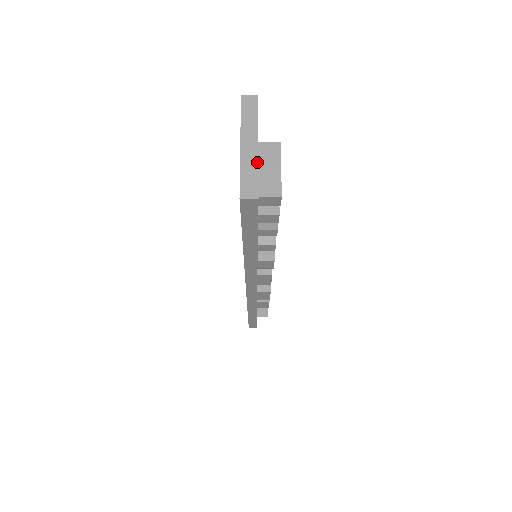
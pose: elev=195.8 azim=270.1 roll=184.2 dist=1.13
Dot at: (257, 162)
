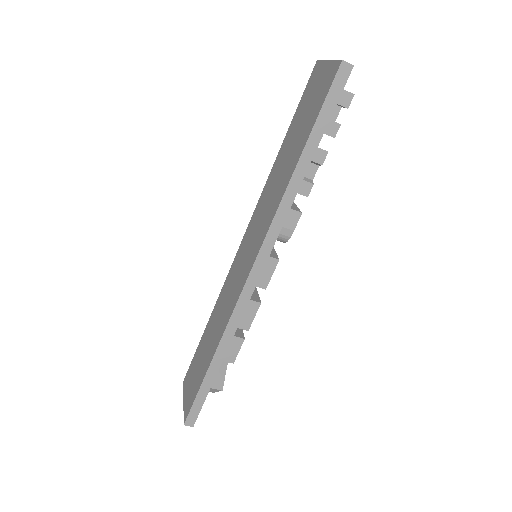
Dot at: occluded
